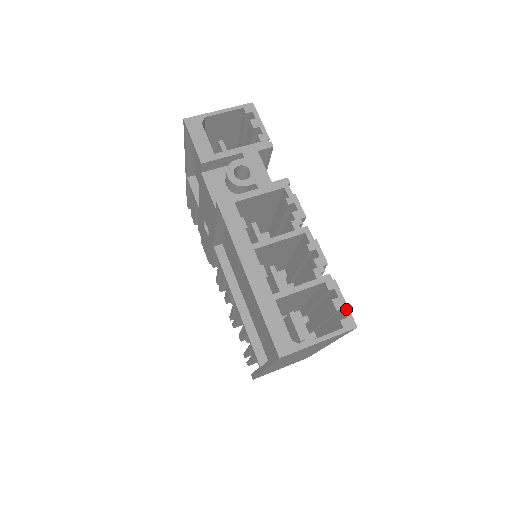
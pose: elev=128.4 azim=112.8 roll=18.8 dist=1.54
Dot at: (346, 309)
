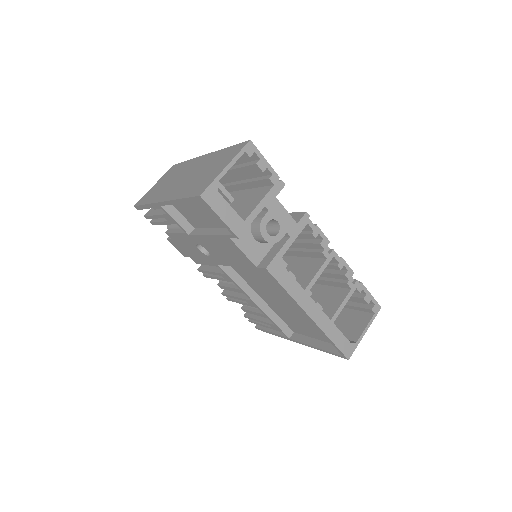
Dot at: (373, 299)
